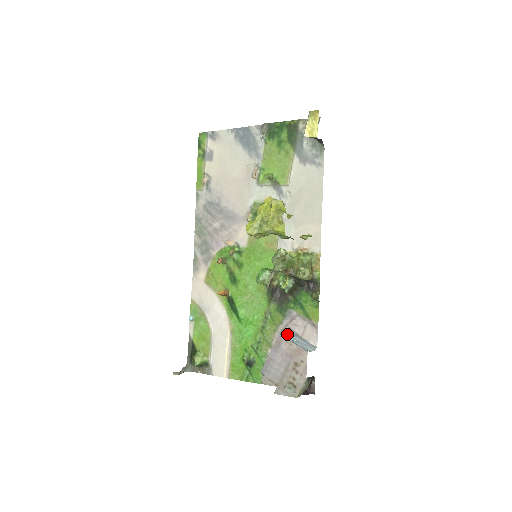
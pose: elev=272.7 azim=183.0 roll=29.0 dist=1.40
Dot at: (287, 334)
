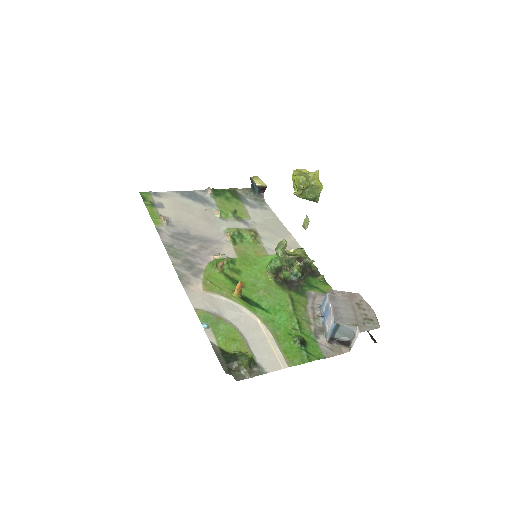
Dot at: (324, 300)
